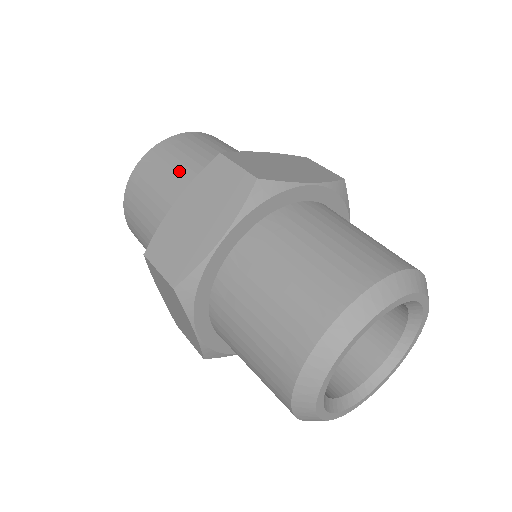
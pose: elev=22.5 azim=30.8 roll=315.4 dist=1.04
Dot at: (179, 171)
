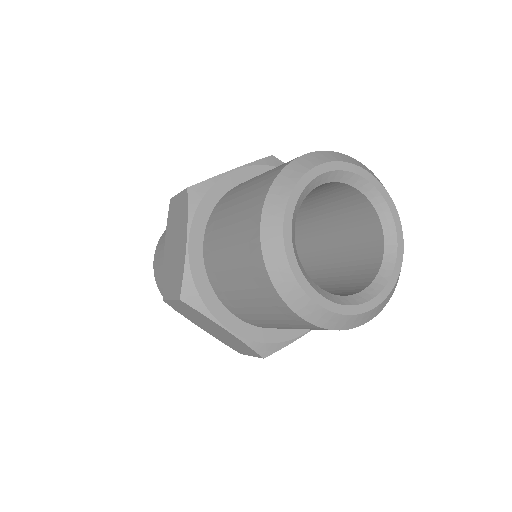
Dot at: occluded
